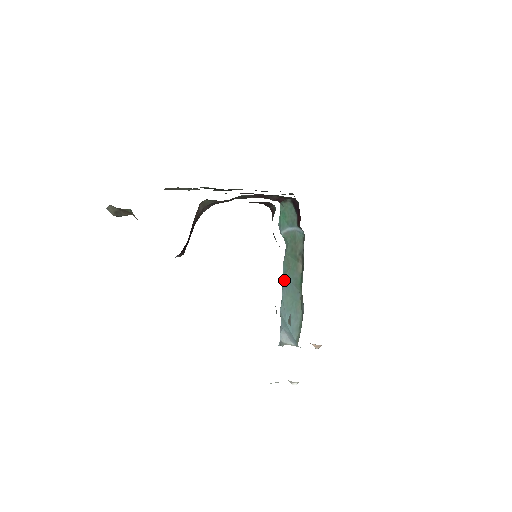
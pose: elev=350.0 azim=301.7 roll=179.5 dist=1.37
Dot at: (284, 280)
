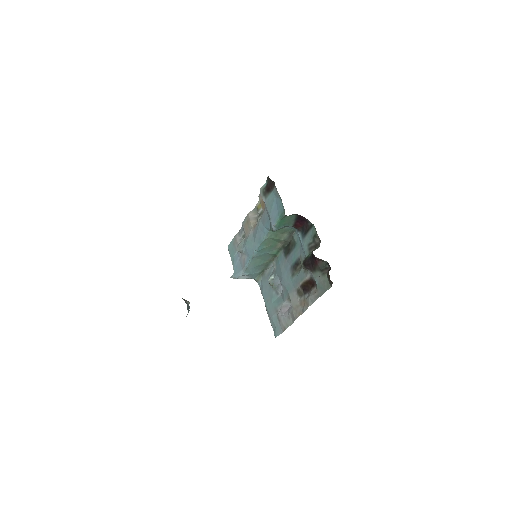
Dot at: (259, 251)
